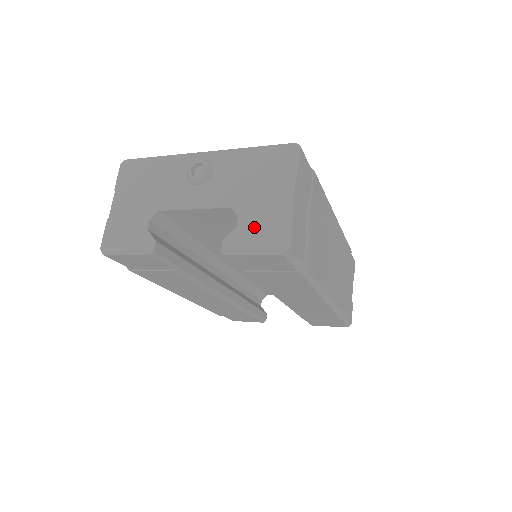
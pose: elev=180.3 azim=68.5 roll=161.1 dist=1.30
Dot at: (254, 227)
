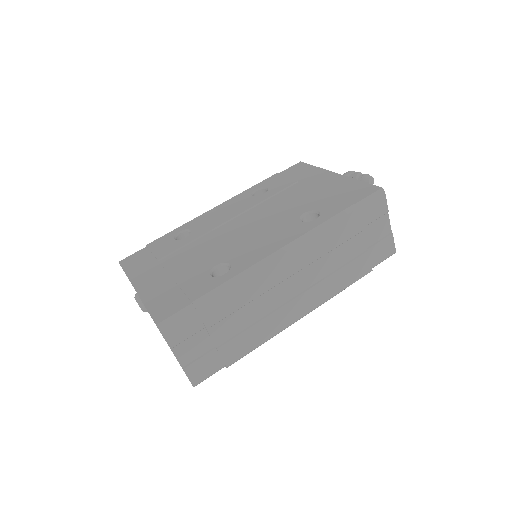
Dot at: occluded
